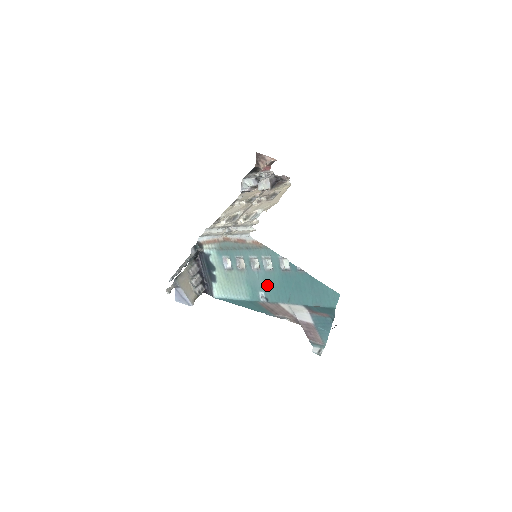
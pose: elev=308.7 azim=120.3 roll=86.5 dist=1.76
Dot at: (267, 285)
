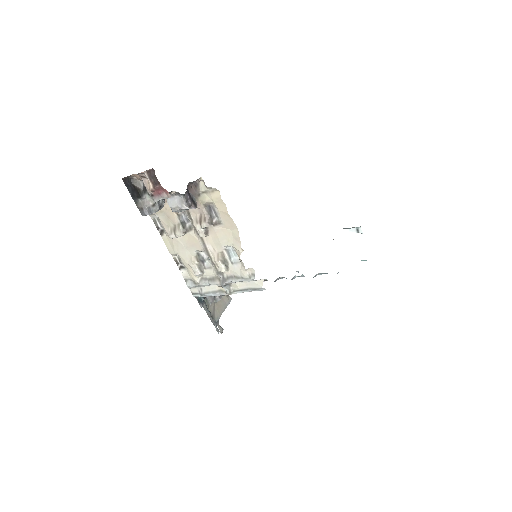
Dot at: occluded
